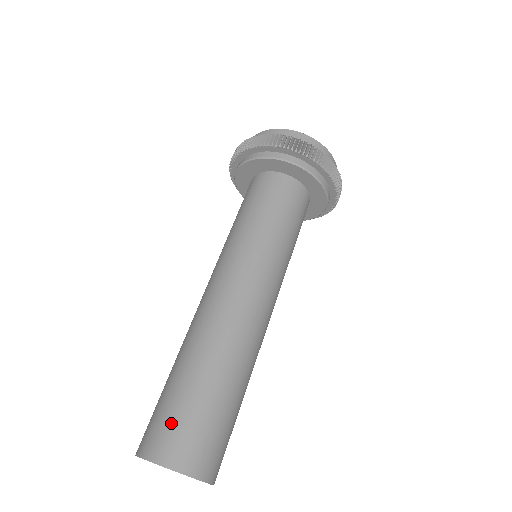
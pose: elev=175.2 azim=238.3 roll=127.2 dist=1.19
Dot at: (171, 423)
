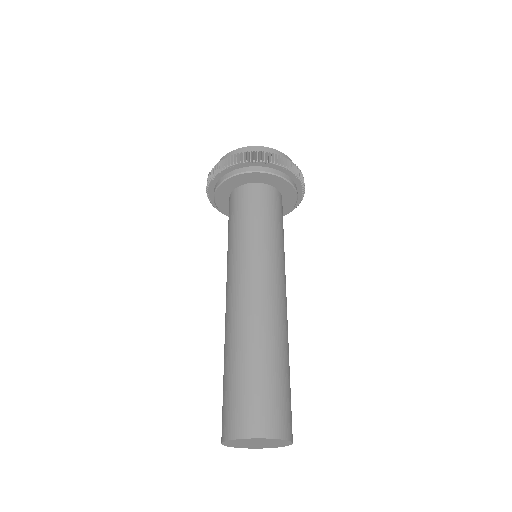
Dot at: (263, 403)
